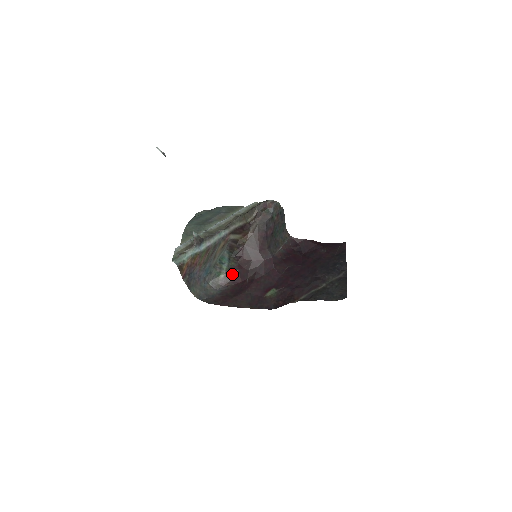
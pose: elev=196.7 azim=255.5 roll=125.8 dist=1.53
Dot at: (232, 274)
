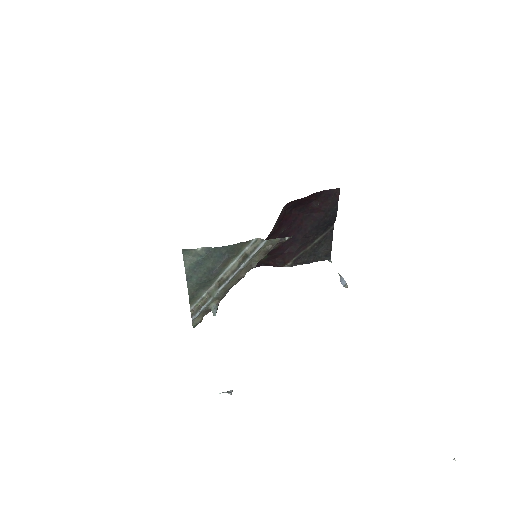
Dot at: occluded
